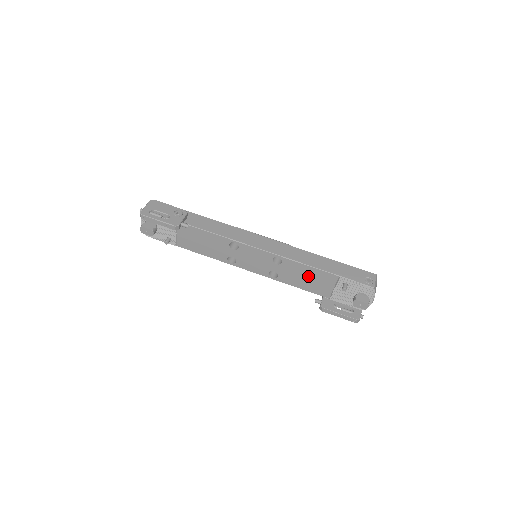
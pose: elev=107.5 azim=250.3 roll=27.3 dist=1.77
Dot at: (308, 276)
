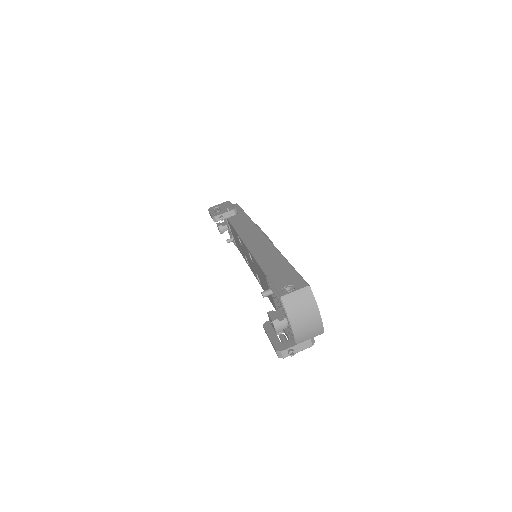
Dot at: (263, 279)
